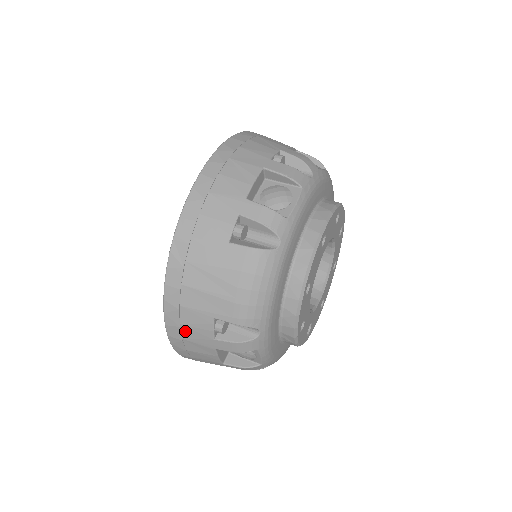
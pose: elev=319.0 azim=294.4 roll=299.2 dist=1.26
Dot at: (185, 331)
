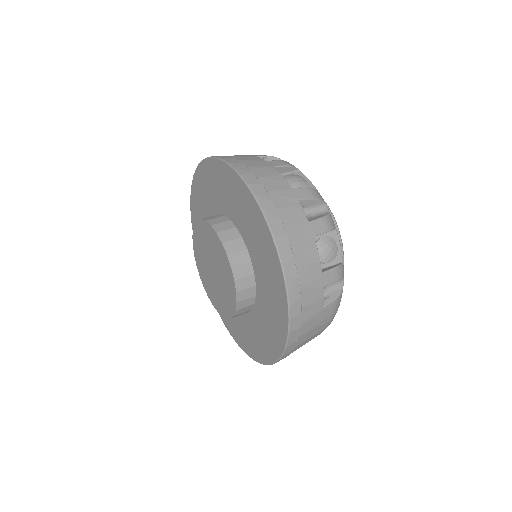
Dot at: occluded
